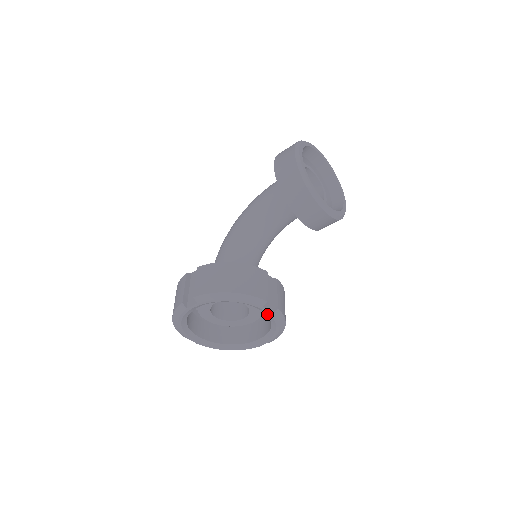
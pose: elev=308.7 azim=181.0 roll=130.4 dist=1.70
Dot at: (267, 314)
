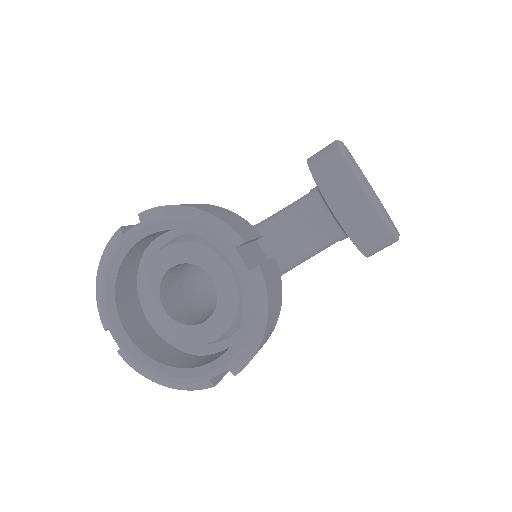
Dot at: (240, 275)
